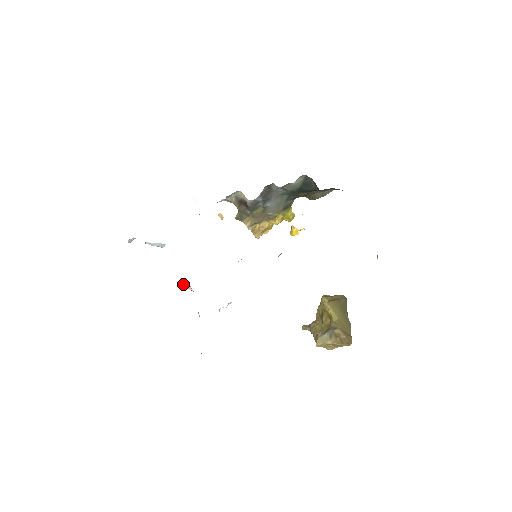
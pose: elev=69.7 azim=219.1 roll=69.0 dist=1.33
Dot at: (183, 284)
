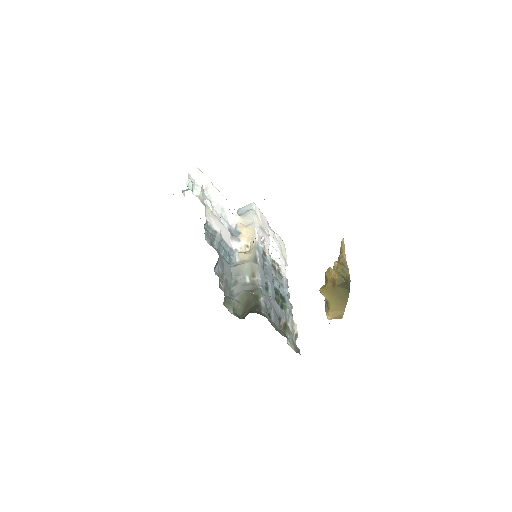
Dot at: occluded
